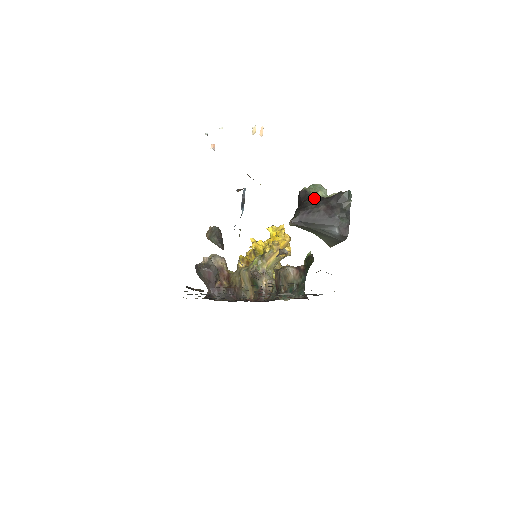
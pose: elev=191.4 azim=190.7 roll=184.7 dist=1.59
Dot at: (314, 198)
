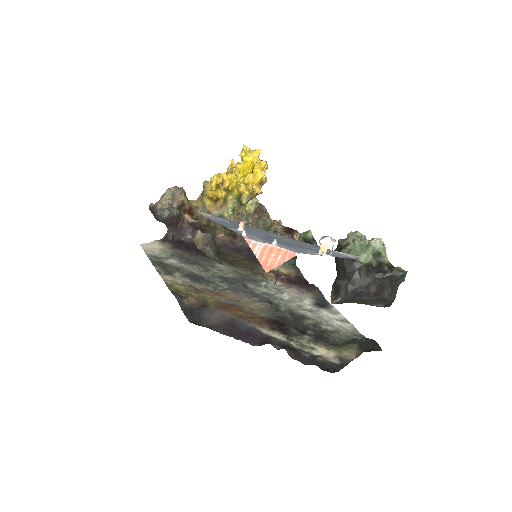
Dot at: (364, 276)
